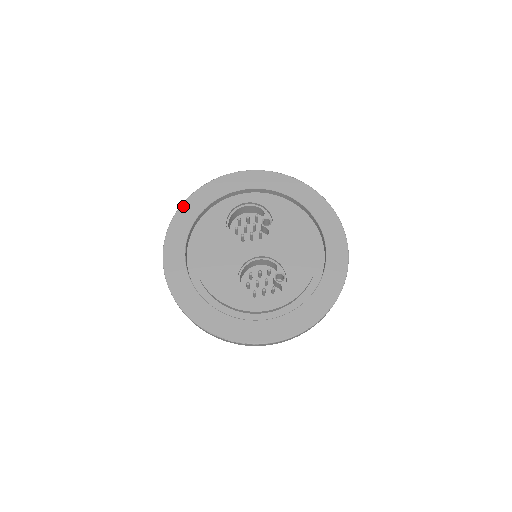
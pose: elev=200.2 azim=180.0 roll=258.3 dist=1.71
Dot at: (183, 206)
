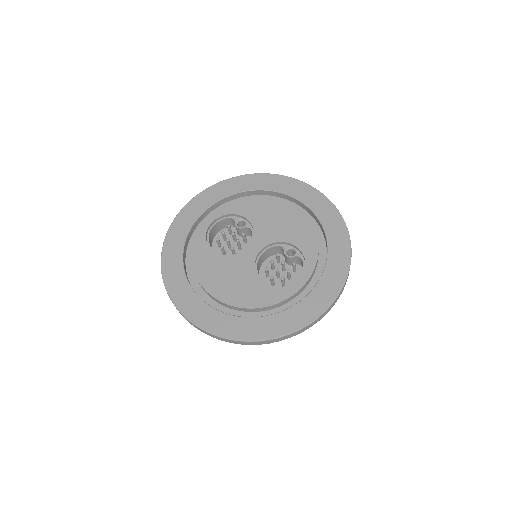
Dot at: (163, 266)
